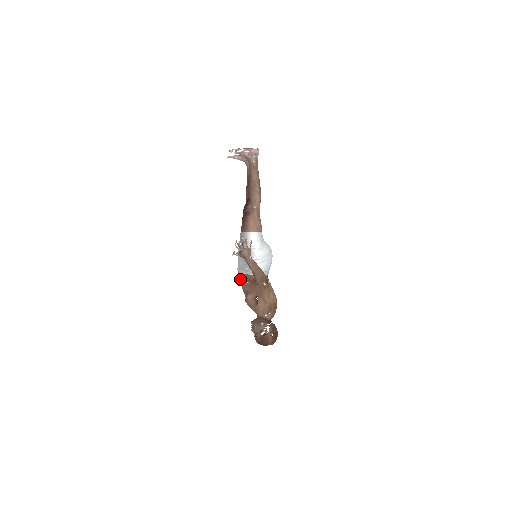
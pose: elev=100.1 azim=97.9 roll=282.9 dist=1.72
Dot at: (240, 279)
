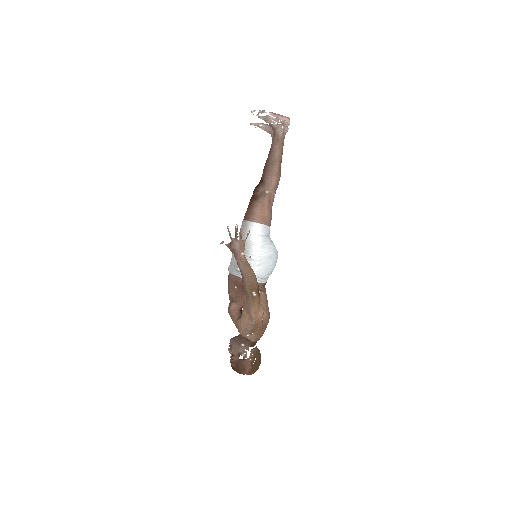
Dot at: (228, 280)
